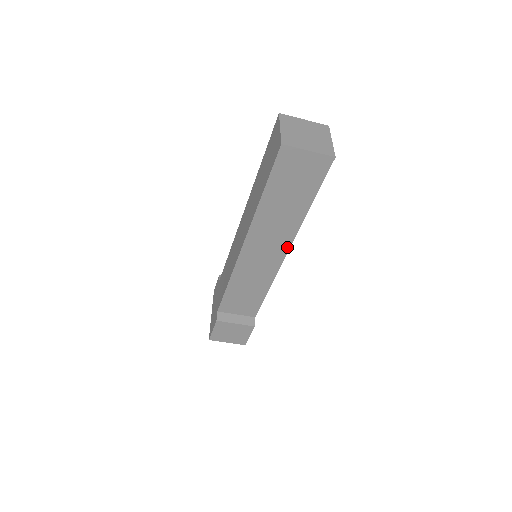
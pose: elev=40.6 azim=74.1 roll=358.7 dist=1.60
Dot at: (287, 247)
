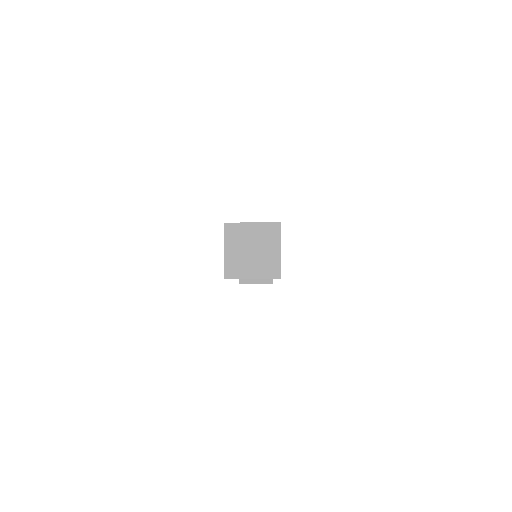
Dot at: occluded
